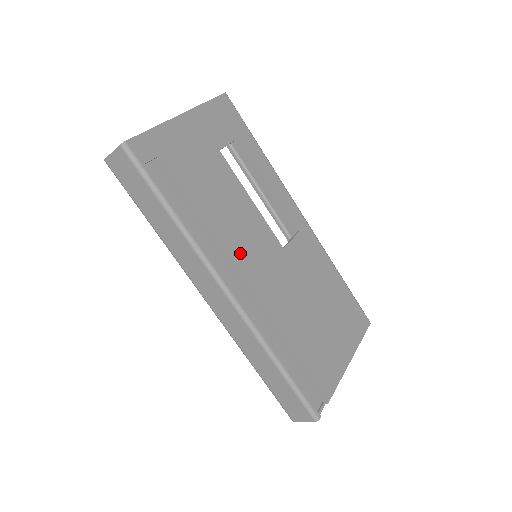
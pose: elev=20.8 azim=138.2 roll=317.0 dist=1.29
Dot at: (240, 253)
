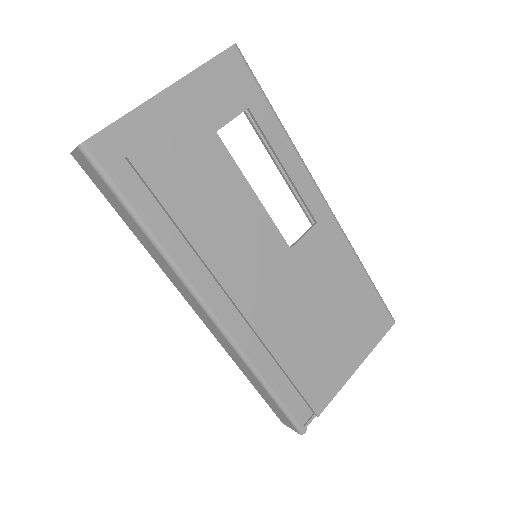
Dot at: (229, 263)
